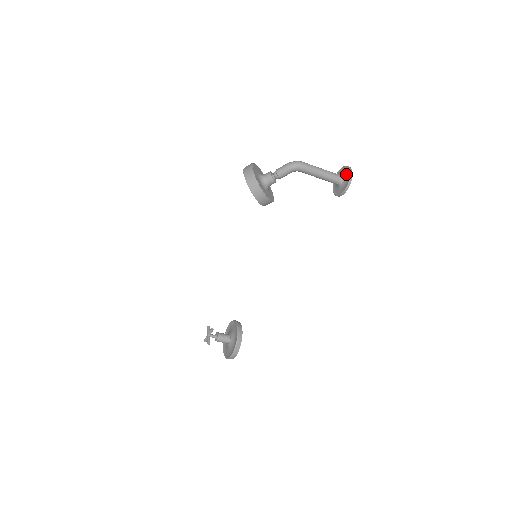
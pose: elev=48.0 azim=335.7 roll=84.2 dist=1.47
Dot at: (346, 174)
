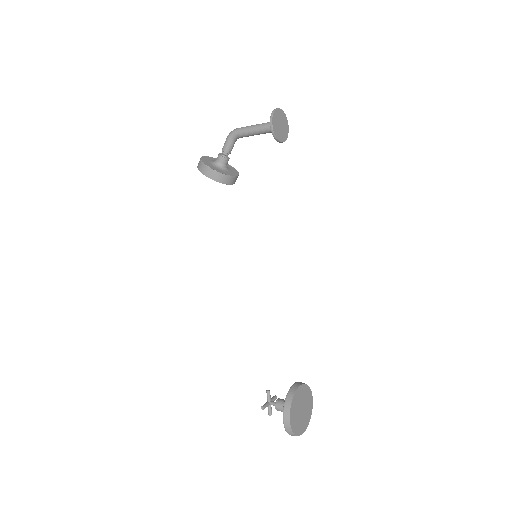
Dot at: (276, 116)
